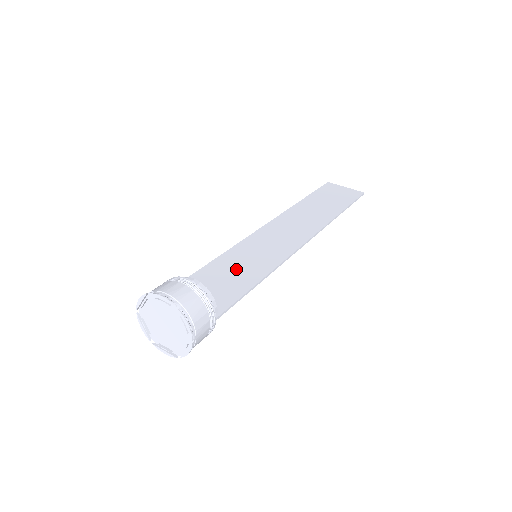
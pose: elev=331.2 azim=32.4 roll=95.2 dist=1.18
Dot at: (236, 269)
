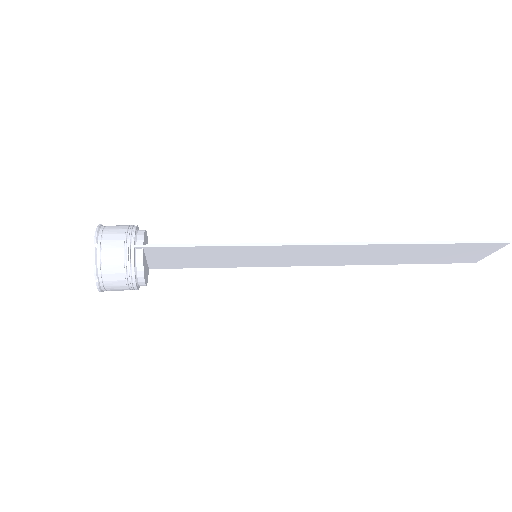
Dot at: (218, 255)
